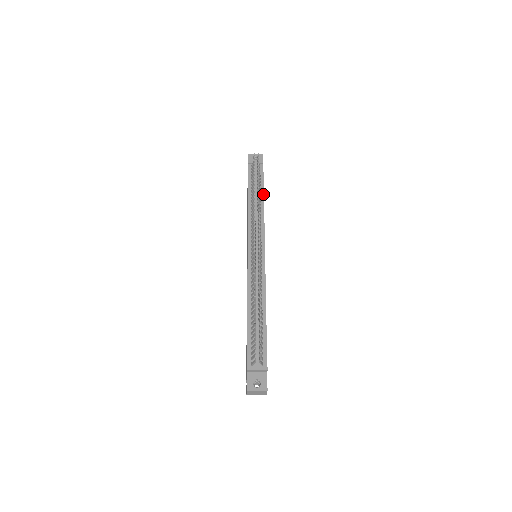
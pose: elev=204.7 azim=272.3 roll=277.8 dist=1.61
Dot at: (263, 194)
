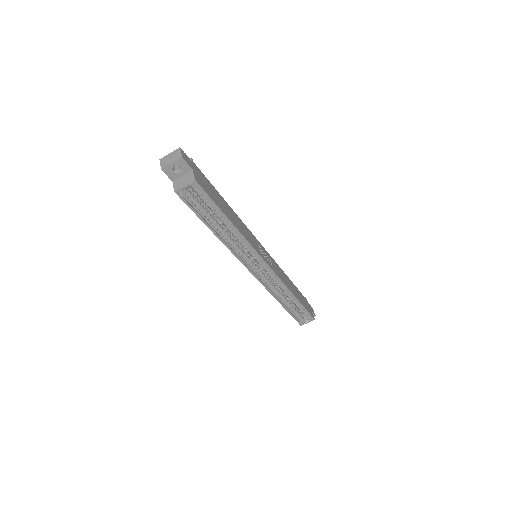
Dot at: (291, 282)
